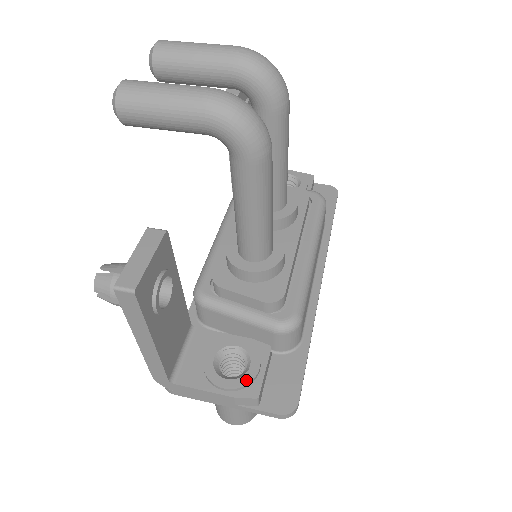
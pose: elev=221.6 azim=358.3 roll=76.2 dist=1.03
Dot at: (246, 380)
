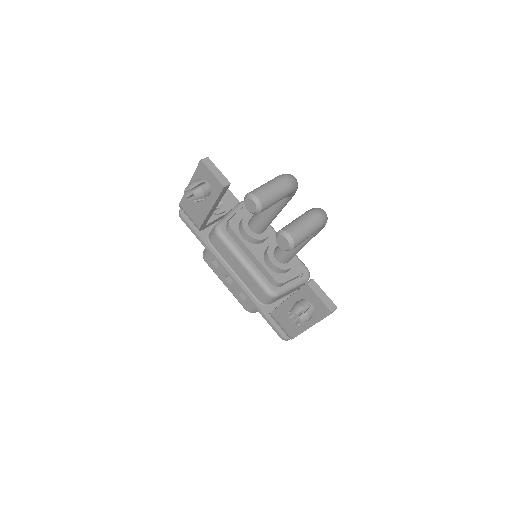
Dot at: occluded
